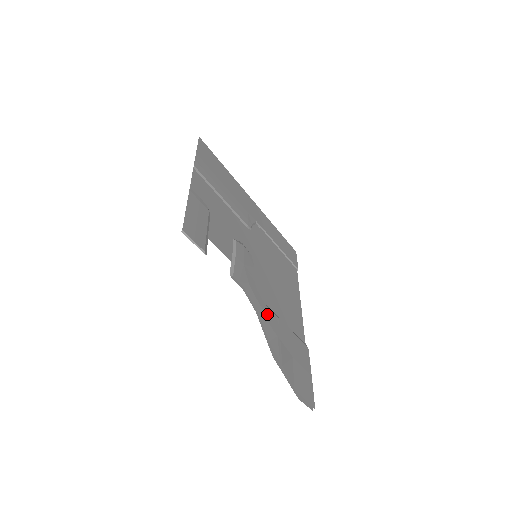
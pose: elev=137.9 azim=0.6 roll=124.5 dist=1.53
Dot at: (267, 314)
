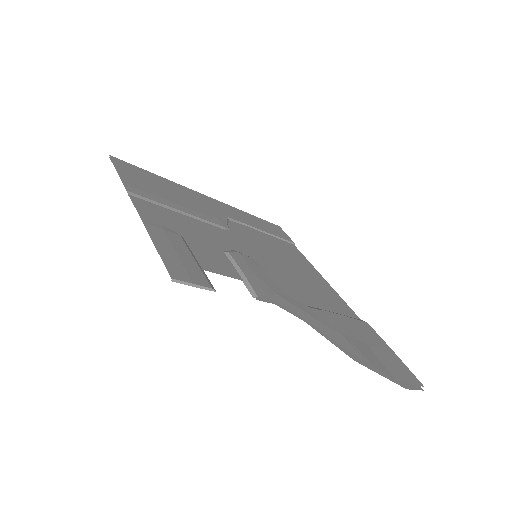
Dot at: (314, 315)
